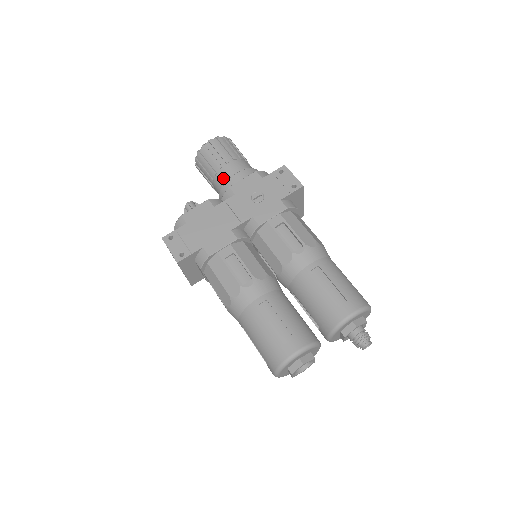
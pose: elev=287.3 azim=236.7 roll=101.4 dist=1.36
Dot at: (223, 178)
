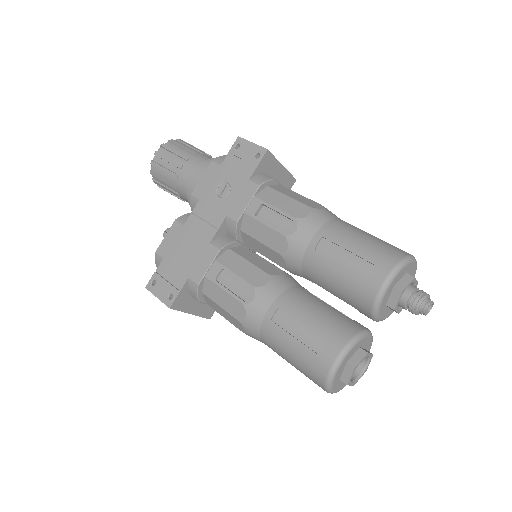
Dot at: (184, 187)
